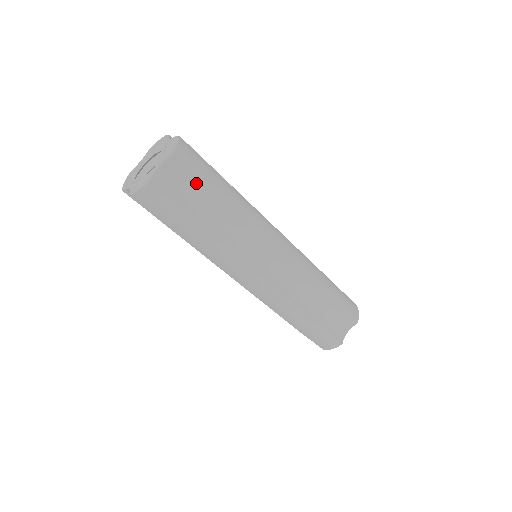
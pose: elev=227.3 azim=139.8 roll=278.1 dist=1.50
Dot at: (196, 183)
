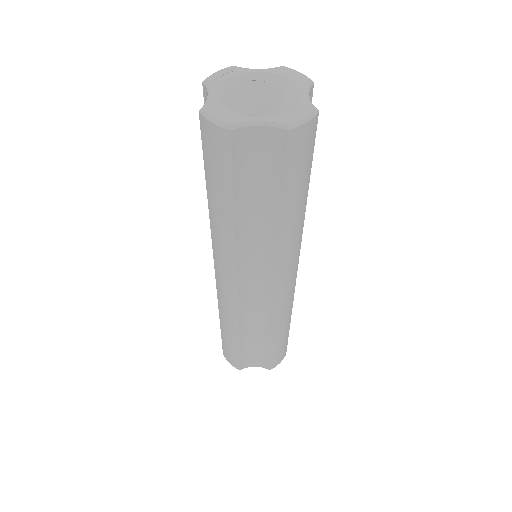
Dot at: (276, 175)
